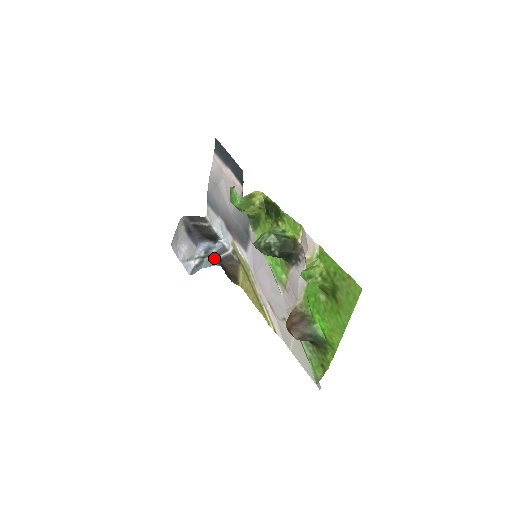
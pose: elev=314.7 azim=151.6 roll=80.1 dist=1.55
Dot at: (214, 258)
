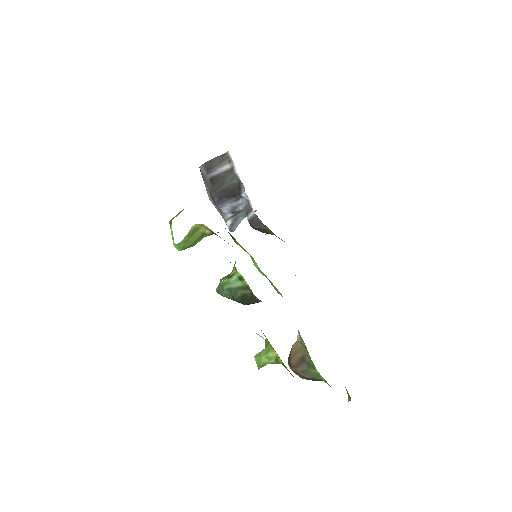
Dot at: occluded
